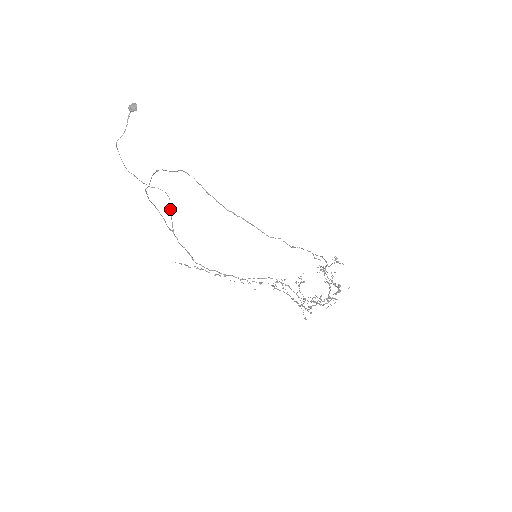
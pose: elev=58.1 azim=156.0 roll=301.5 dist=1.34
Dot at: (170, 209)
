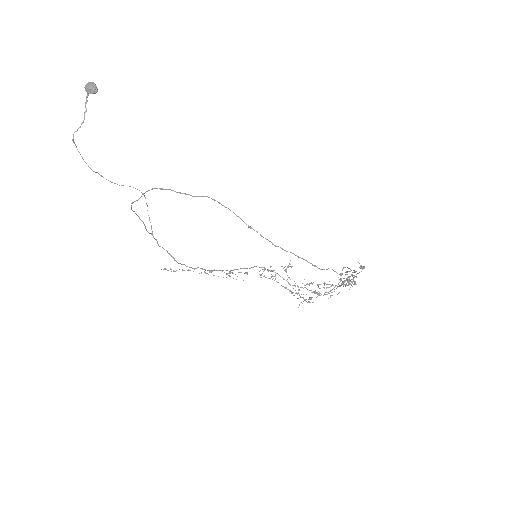
Dot at: occluded
